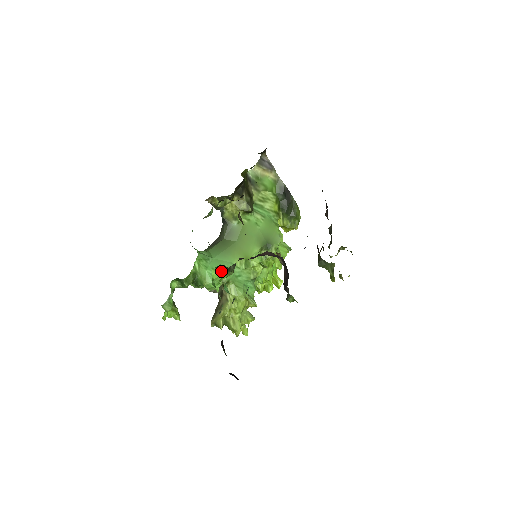
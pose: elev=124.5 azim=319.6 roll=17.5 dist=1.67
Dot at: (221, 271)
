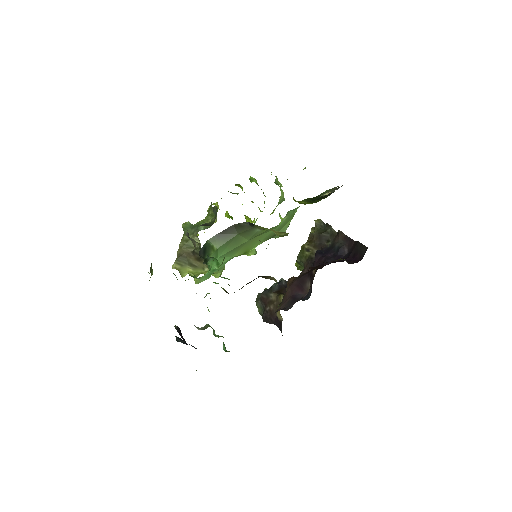
Dot at: occluded
